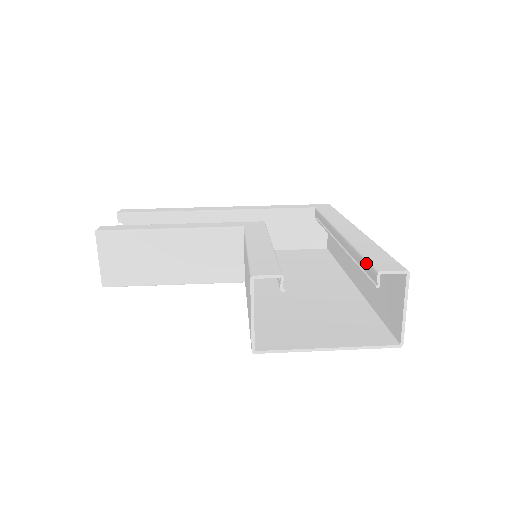
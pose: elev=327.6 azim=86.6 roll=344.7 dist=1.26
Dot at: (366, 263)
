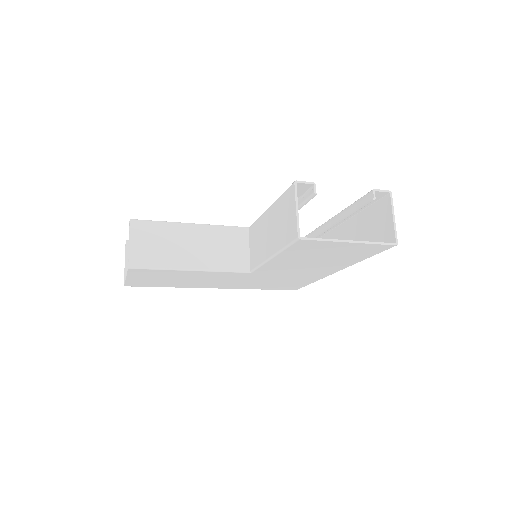
Dot at: (359, 200)
